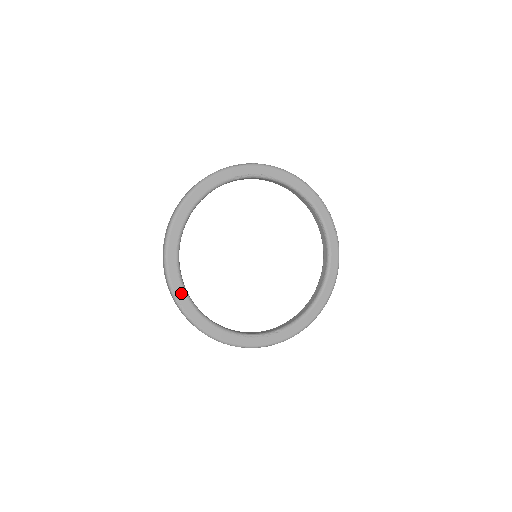
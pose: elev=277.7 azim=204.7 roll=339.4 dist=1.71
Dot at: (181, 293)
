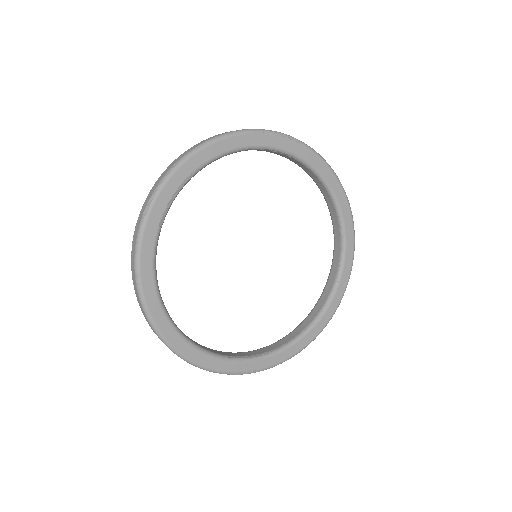
Dot at: (237, 366)
